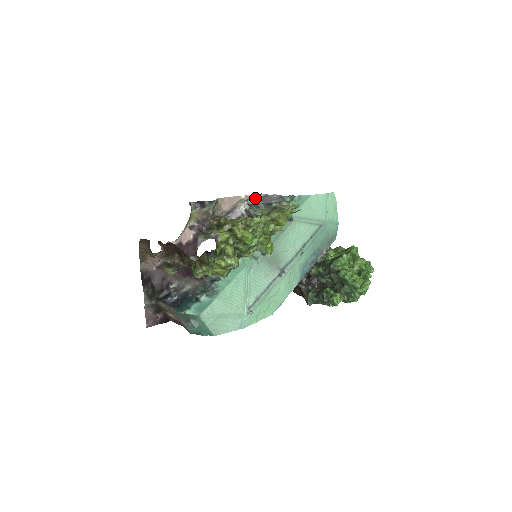
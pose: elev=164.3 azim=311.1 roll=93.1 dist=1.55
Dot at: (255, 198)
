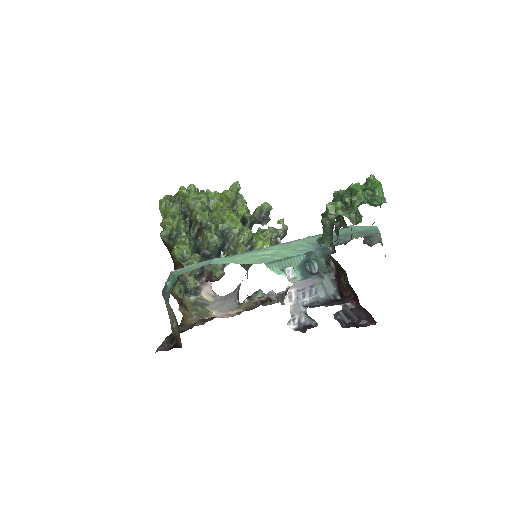
Dot at: occluded
